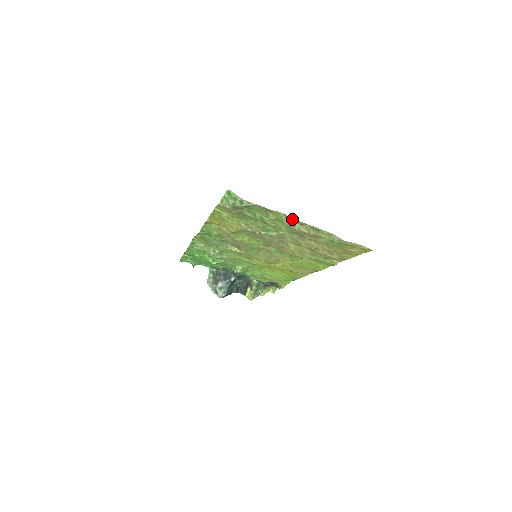
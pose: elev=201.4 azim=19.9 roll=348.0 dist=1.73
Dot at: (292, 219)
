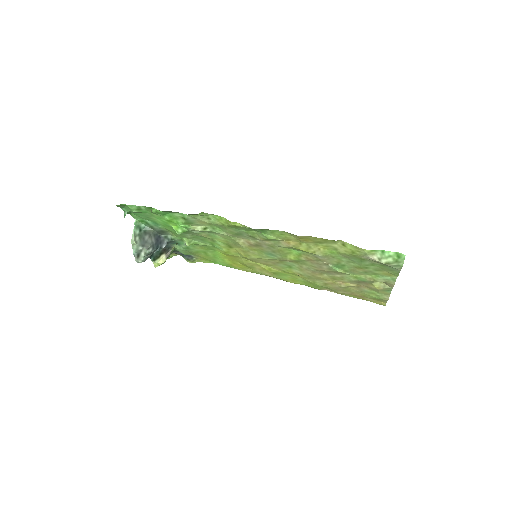
Dot at: (393, 282)
